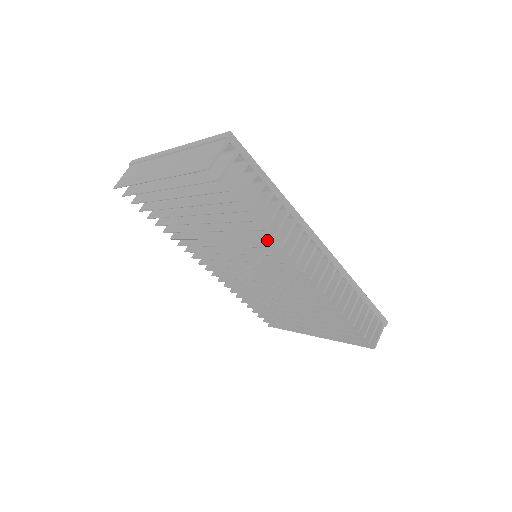
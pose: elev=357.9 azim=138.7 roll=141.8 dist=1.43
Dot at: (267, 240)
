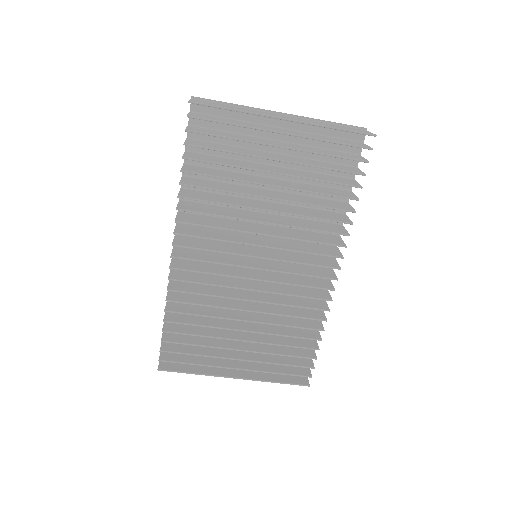
Dot at: (327, 229)
